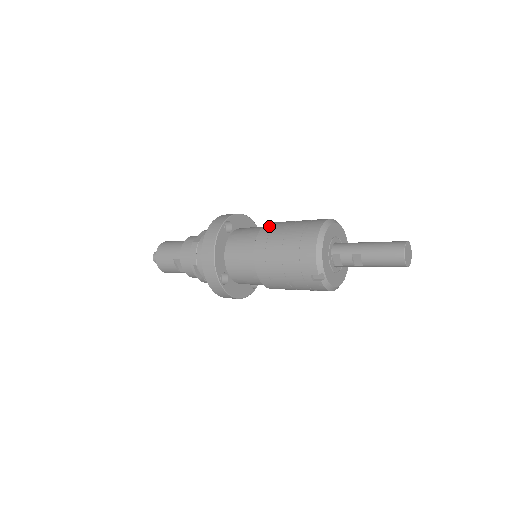
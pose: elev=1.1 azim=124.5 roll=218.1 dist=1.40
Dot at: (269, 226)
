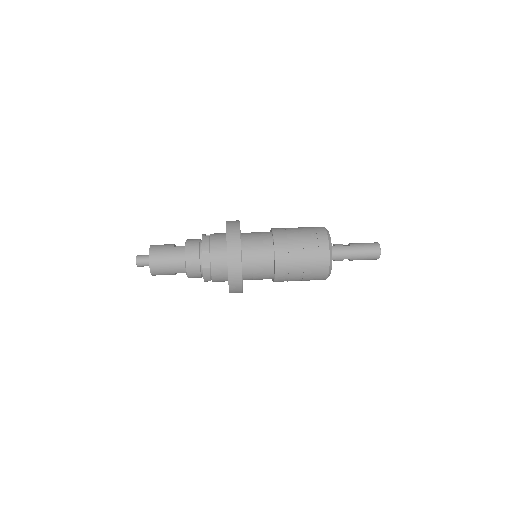
Dot at: (281, 255)
